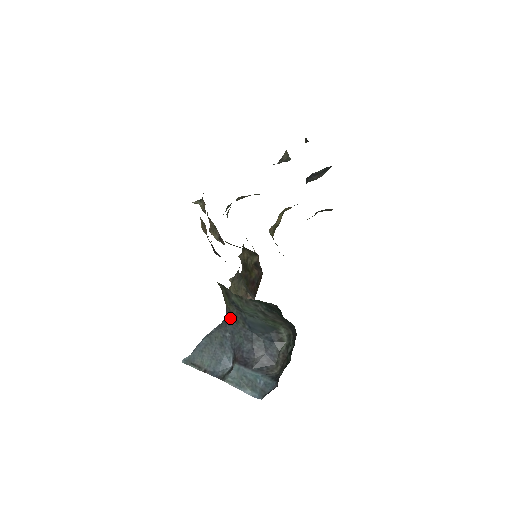
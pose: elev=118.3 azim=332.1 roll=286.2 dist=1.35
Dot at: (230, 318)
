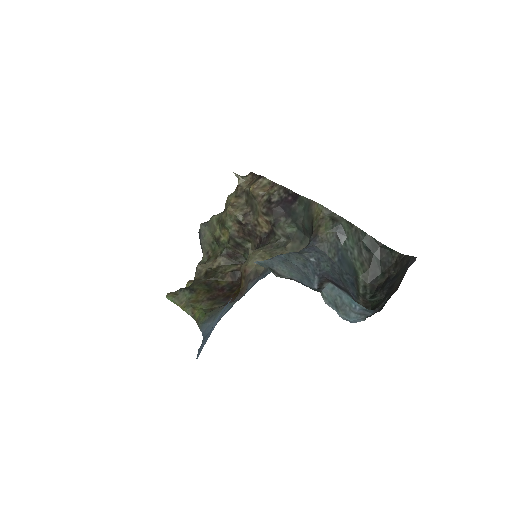
Dot at: (318, 246)
